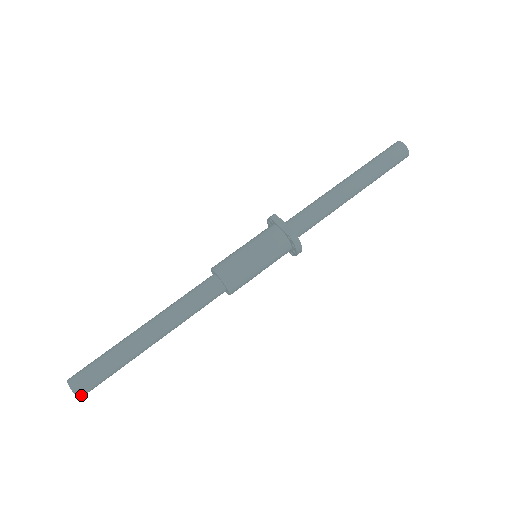
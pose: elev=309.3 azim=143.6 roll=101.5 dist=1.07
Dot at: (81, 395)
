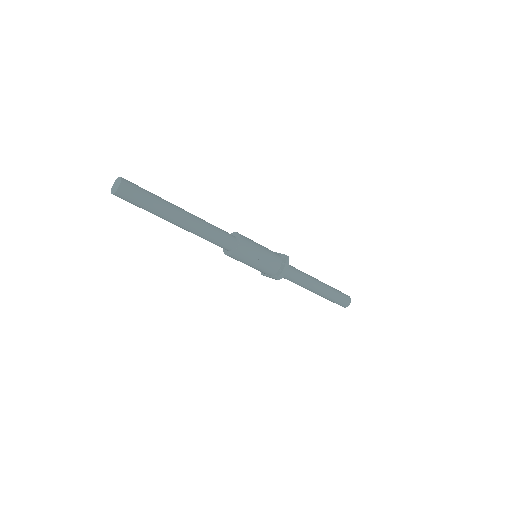
Dot at: (122, 186)
